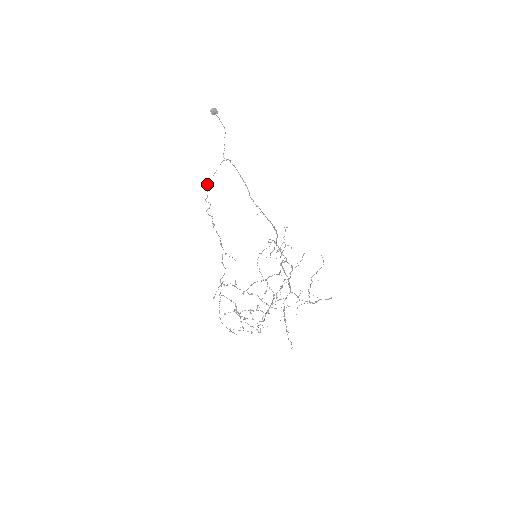
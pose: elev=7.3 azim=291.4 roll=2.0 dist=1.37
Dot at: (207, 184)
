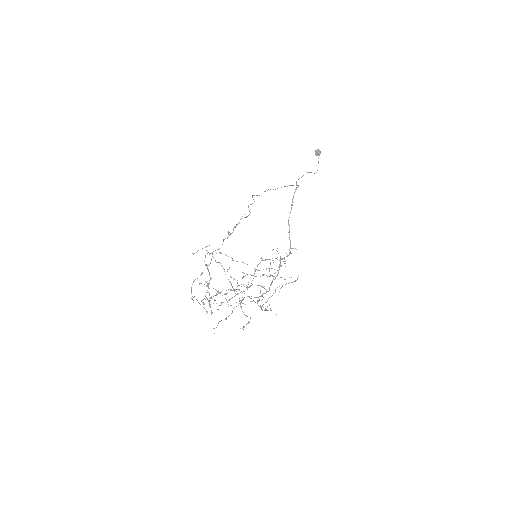
Dot at: occluded
